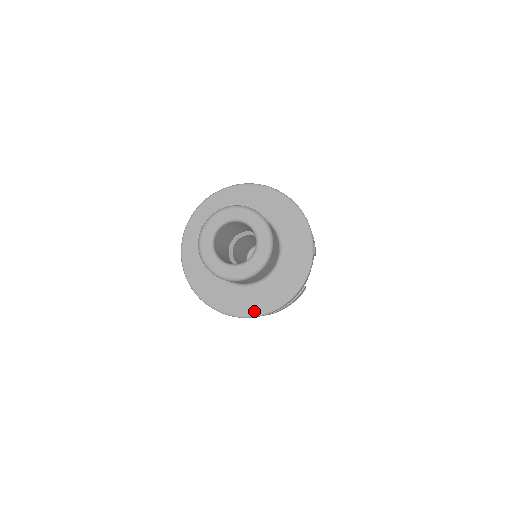
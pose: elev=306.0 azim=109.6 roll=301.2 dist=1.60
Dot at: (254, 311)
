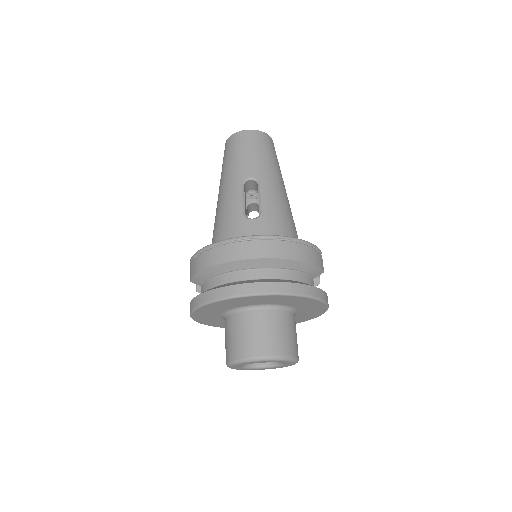
Dot at: occluded
